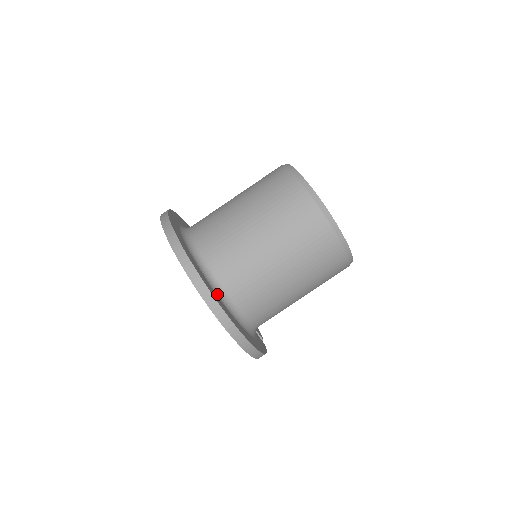
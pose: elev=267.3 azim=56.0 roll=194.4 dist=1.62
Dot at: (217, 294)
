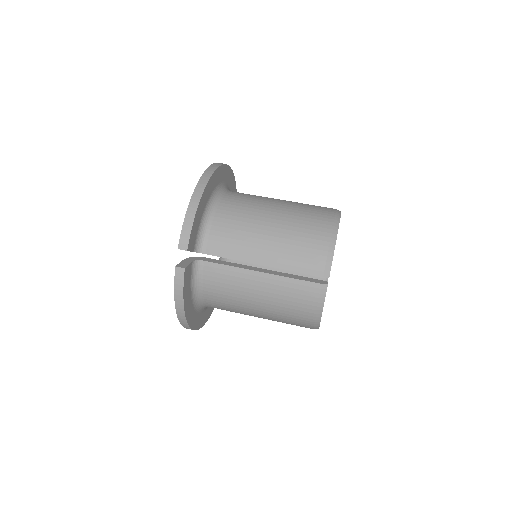
Dot at: (226, 185)
